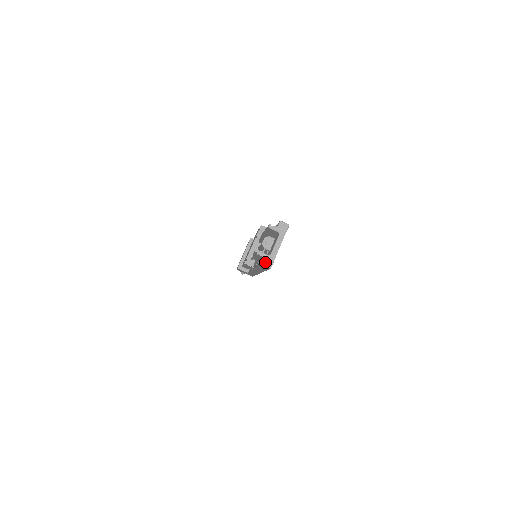
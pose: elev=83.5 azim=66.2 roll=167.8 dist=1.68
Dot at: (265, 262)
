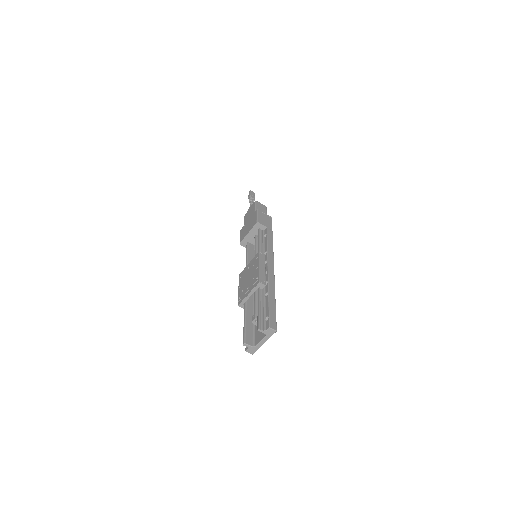
Dot at: (249, 351)
